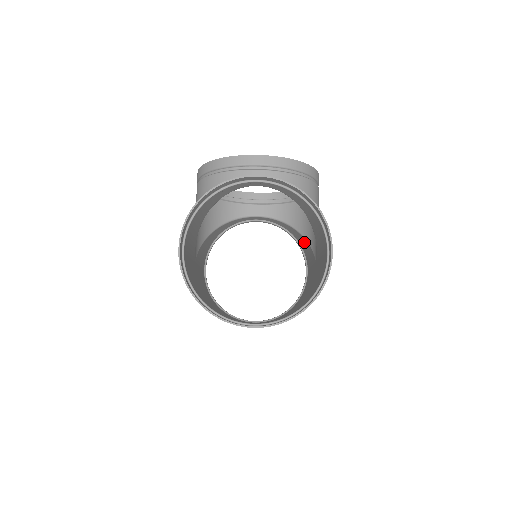
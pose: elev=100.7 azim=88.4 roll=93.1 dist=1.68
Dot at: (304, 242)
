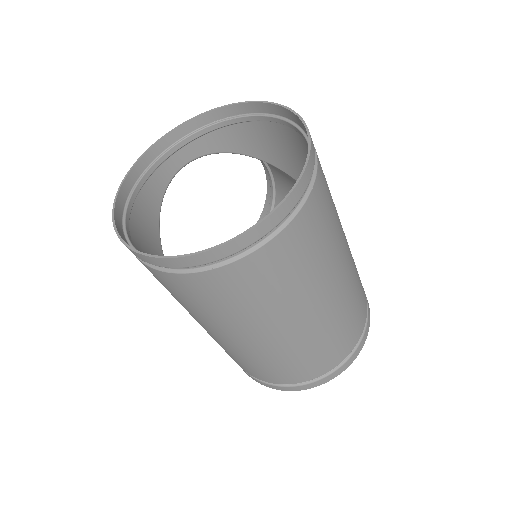
Dot at: occluded
